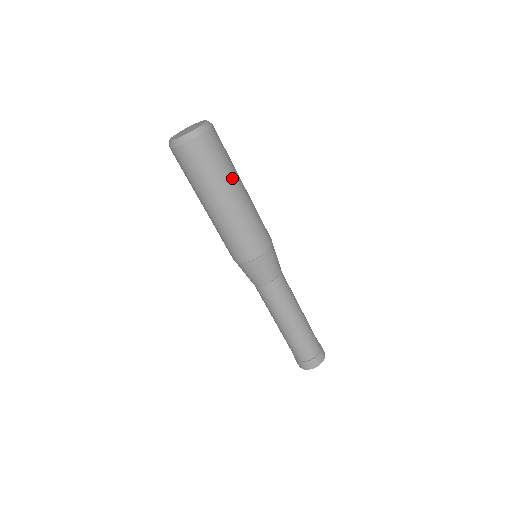
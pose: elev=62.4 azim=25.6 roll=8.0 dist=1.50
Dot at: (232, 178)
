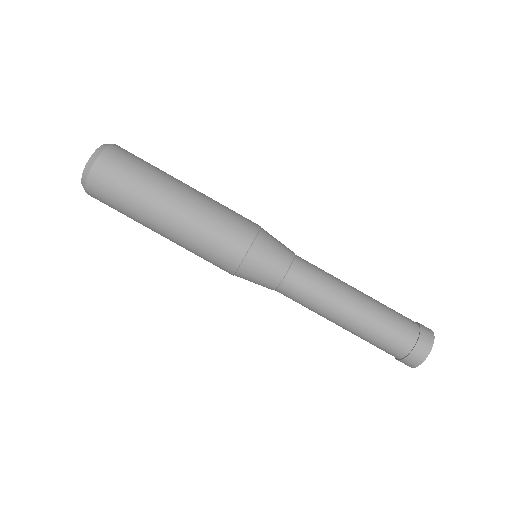
Dot at: (167, 177)
